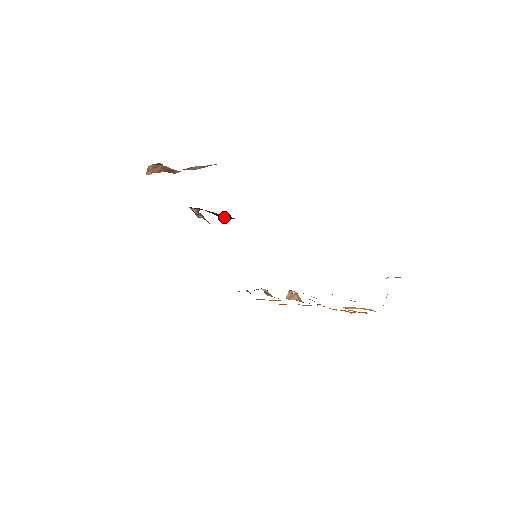
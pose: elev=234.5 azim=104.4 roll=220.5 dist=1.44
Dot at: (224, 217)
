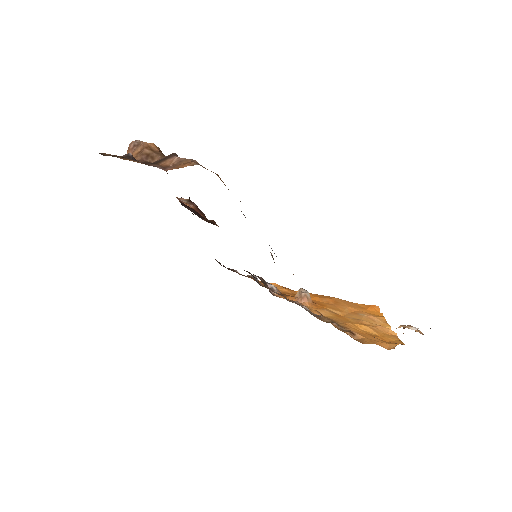
Dot at: occluded
